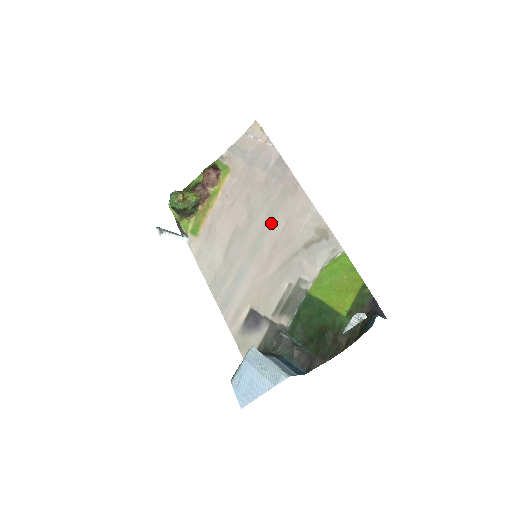
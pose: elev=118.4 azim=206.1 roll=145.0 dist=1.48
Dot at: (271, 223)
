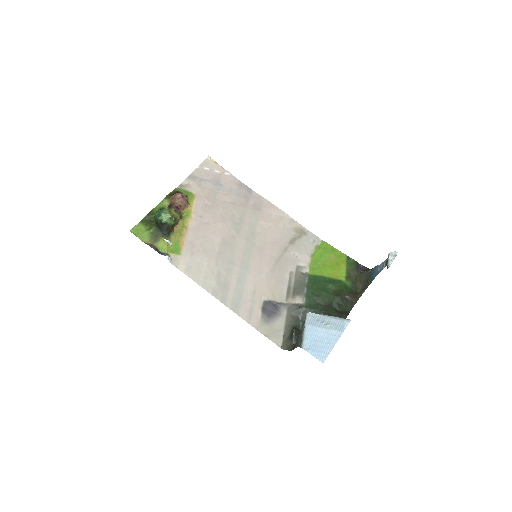
Dot at: (254, 231)
